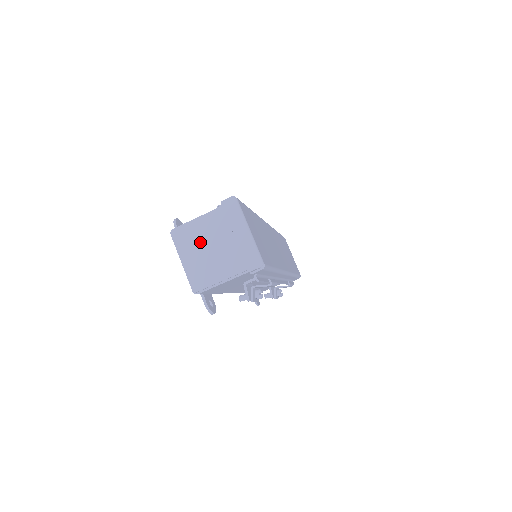
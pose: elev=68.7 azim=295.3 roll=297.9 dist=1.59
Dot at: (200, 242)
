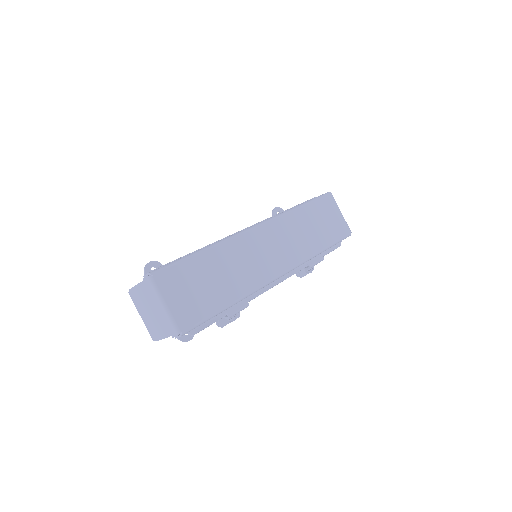
Dot at: (144, 304)
